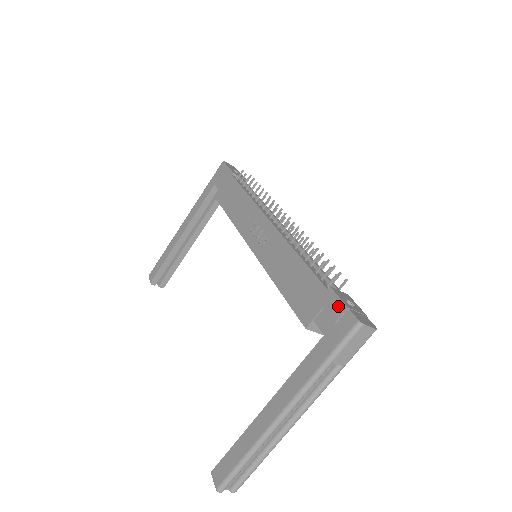
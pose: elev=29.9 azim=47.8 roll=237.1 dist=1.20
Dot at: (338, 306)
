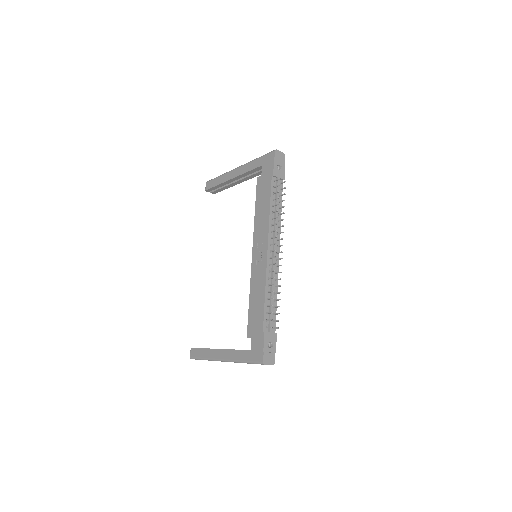
Dot at: (261, 346)
